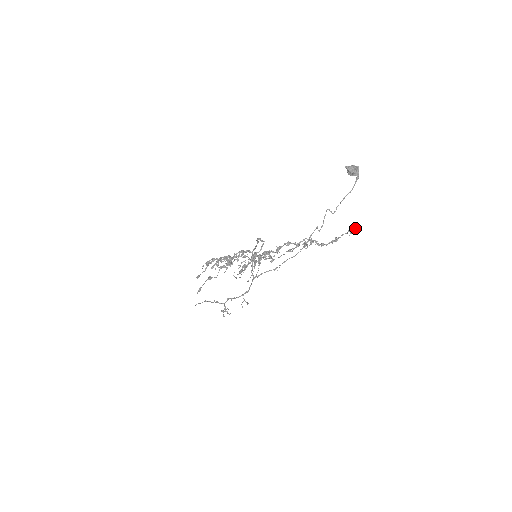
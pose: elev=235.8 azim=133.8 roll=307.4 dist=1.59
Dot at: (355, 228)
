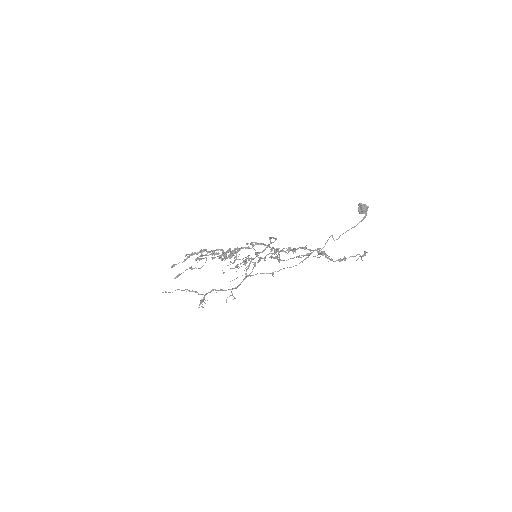
Dot at: occluded
